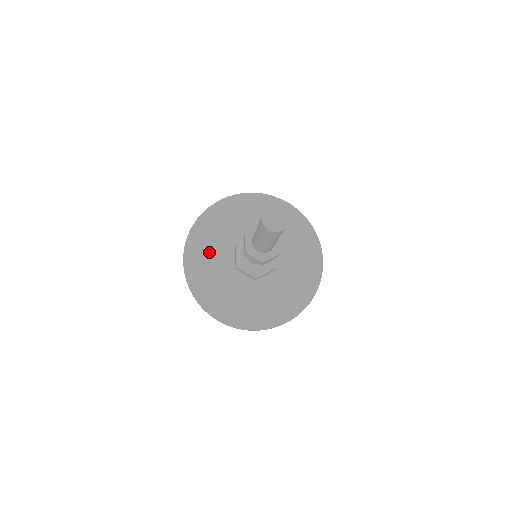
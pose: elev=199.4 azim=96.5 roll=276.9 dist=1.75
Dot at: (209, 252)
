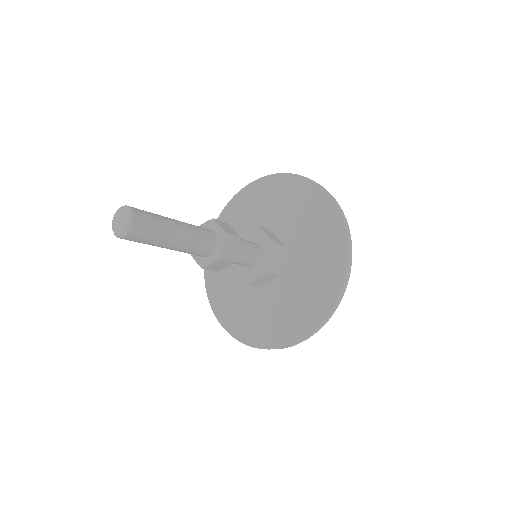
Dot at: occluded
